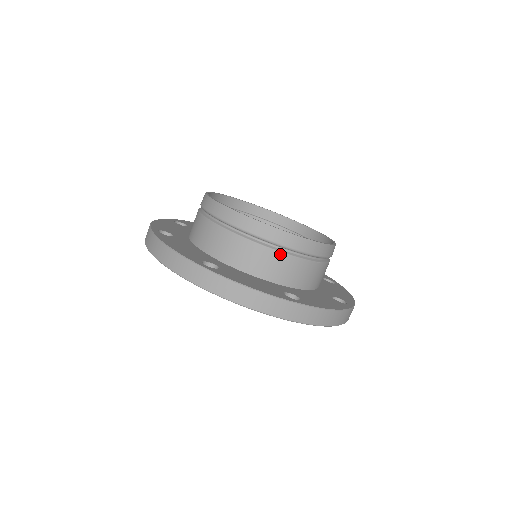
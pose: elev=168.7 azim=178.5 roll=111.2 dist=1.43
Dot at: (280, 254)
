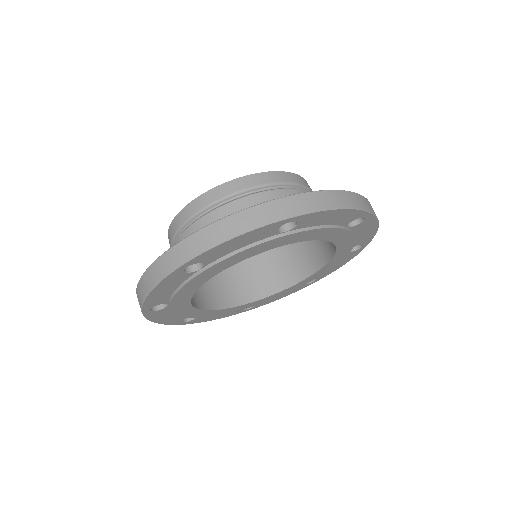
Dot at: (302, 192)
